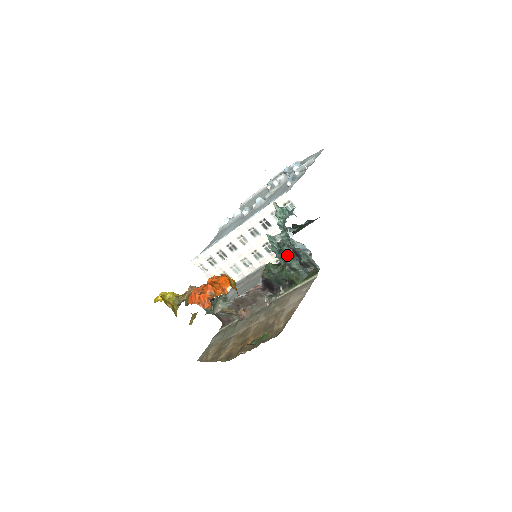
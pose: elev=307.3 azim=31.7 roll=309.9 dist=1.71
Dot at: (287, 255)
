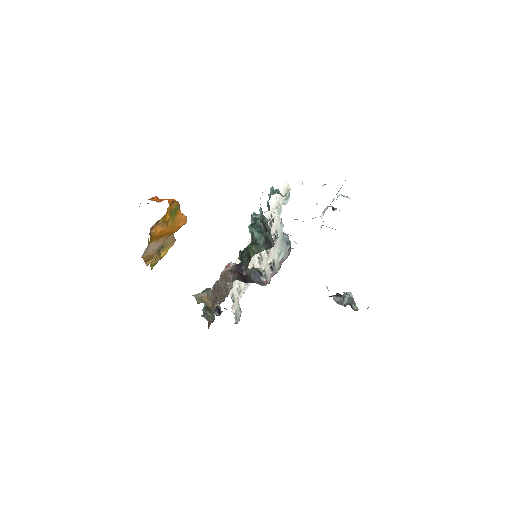
Dot at: (257, 228)
